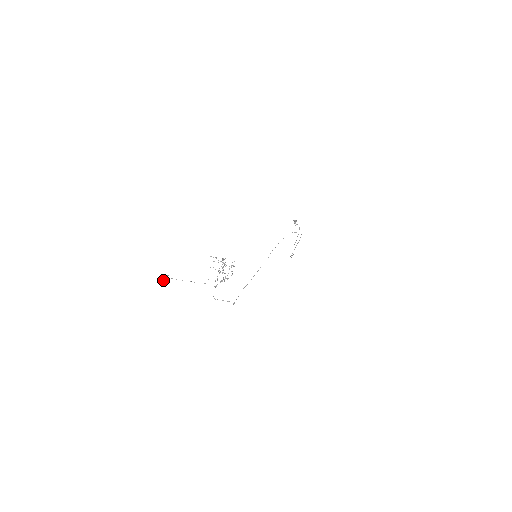
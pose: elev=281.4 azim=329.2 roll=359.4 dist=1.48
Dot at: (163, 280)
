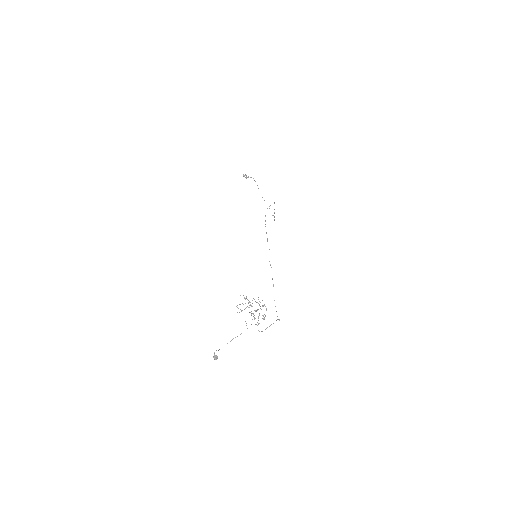
Dot at: occluded
